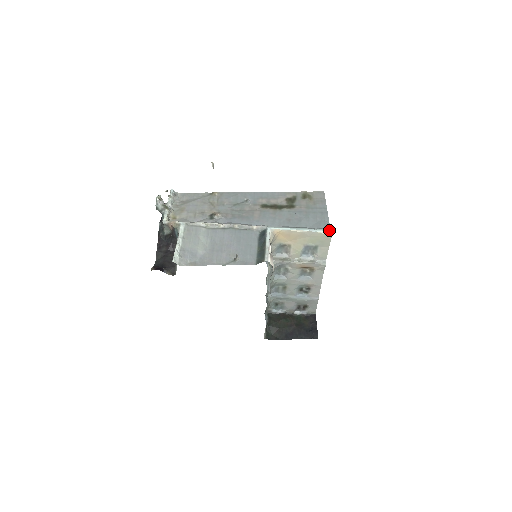
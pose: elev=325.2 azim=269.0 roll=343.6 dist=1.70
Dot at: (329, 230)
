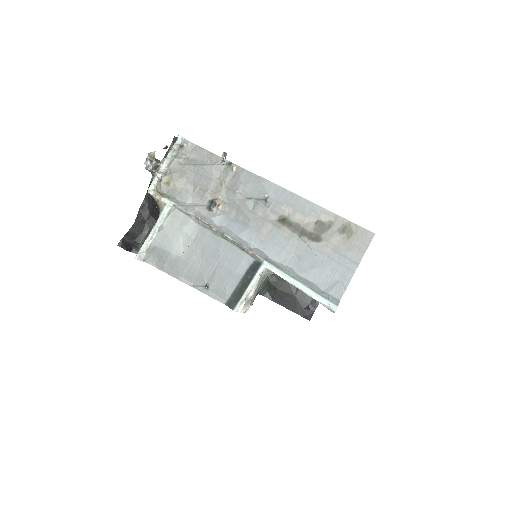
Dot at: (334, 306)
